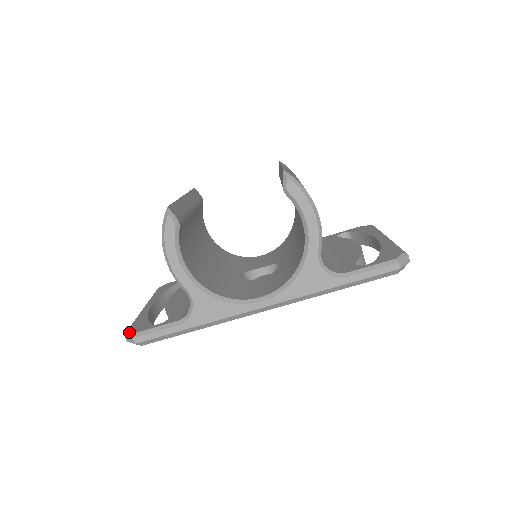
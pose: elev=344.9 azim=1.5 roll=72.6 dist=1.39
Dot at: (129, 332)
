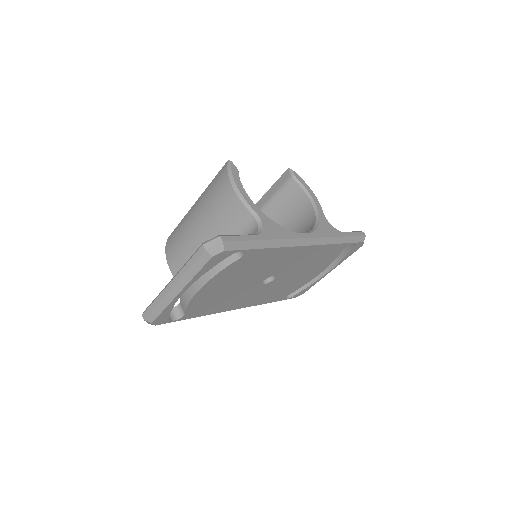
Dot at: occluded
